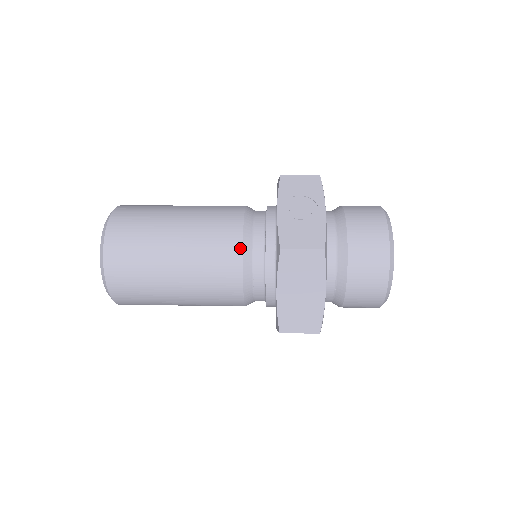
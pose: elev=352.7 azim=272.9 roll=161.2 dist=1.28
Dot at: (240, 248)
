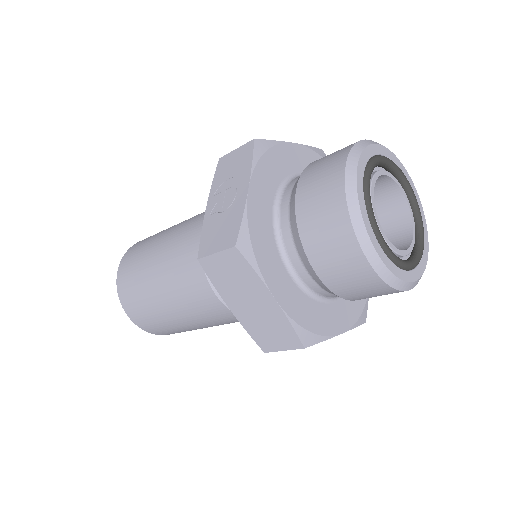
Dot at: occluded
